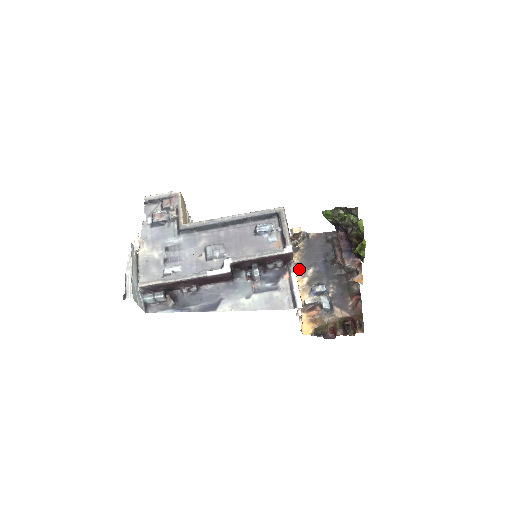
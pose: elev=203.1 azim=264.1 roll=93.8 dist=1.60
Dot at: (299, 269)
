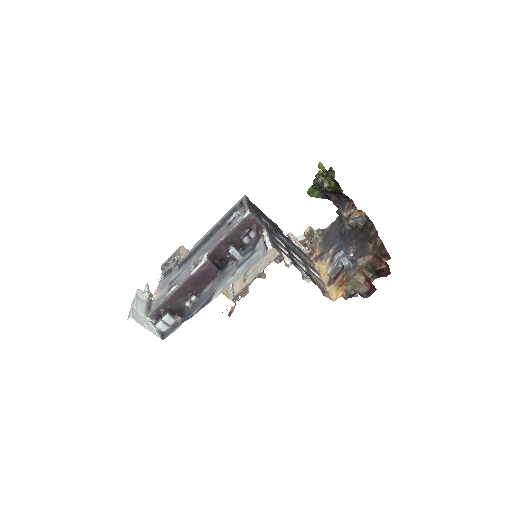
Dot at: (321, 257)
